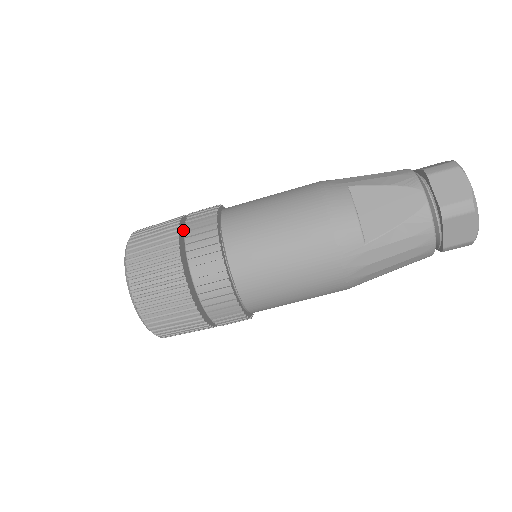
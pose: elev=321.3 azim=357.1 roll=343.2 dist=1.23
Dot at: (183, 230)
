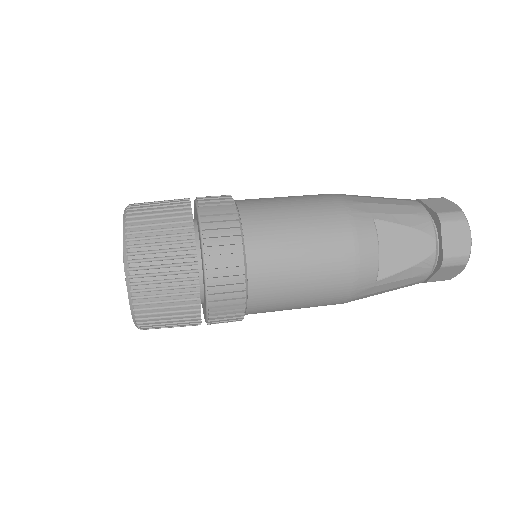
Dot at: occluded
